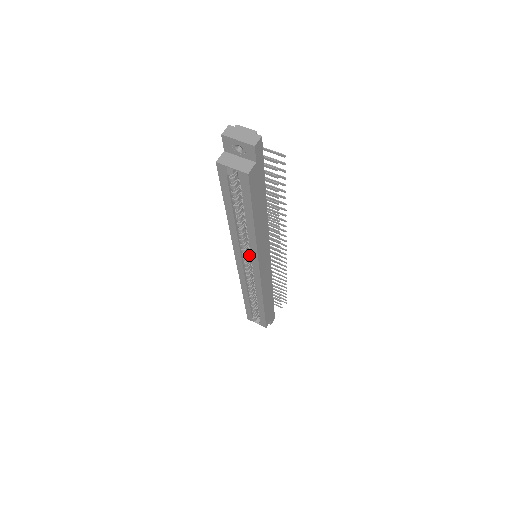
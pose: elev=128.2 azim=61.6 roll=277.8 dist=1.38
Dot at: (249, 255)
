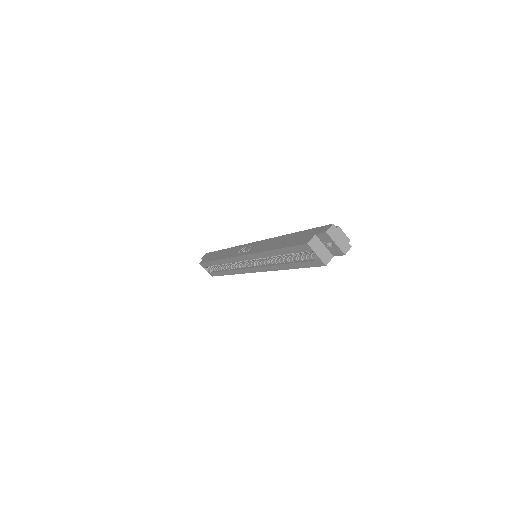
Dot at: occluded
